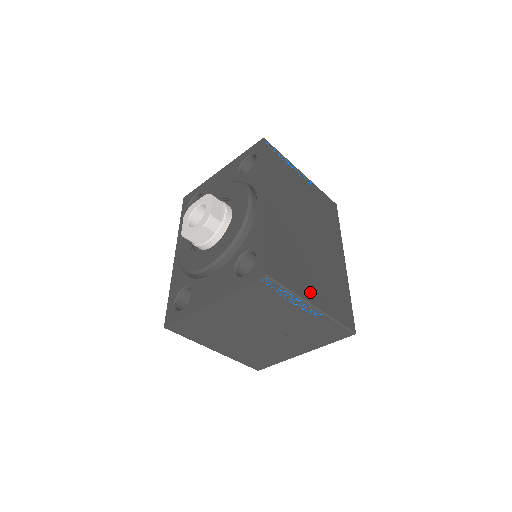
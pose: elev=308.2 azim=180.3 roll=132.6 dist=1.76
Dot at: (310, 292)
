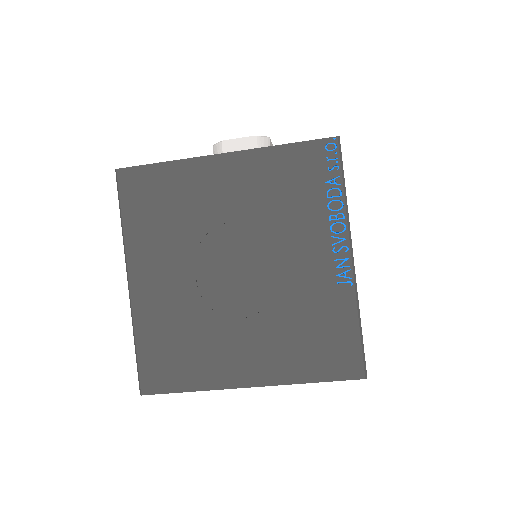
Dot at: occluded
